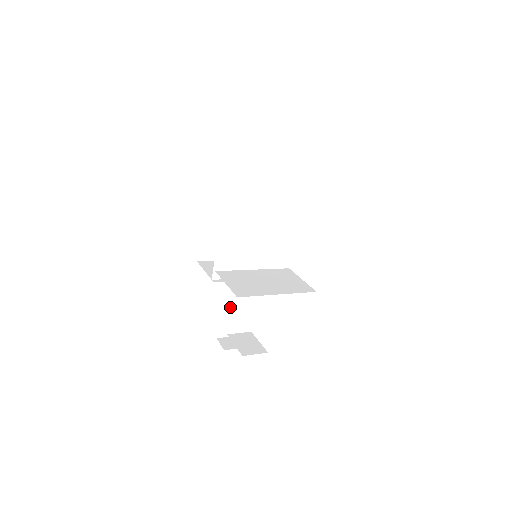
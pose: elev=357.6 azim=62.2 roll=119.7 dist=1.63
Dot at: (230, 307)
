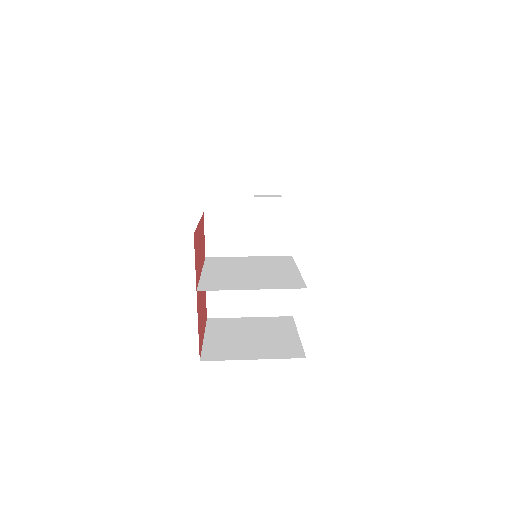
Dot at: occluded
